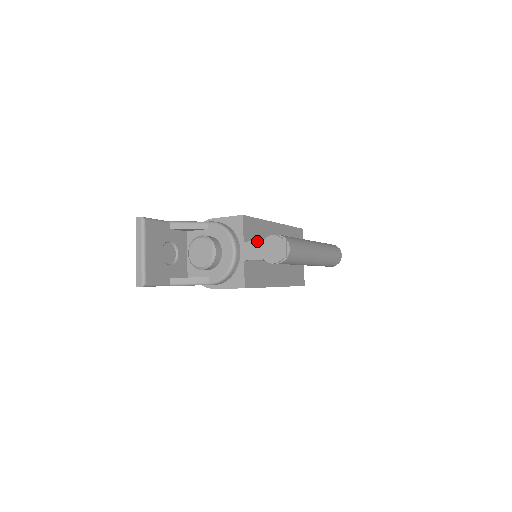
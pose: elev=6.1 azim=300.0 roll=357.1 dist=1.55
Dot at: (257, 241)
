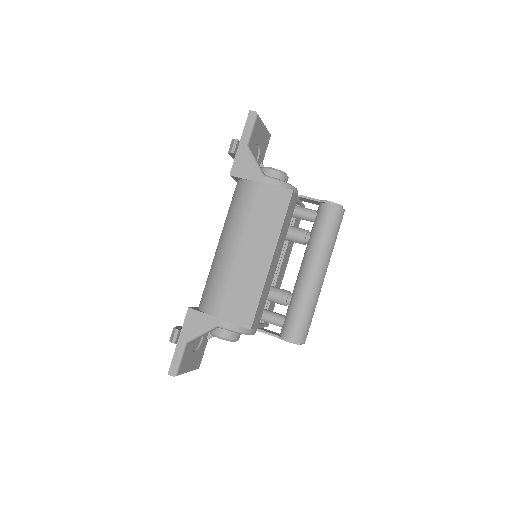
Dot at: occluded
